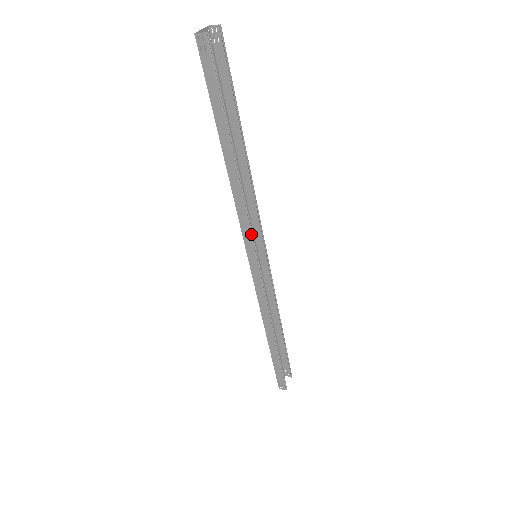
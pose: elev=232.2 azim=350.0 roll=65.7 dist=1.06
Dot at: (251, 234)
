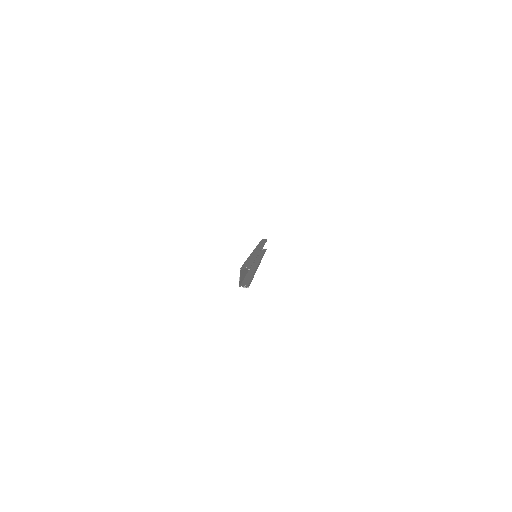
Dot at: occluded
